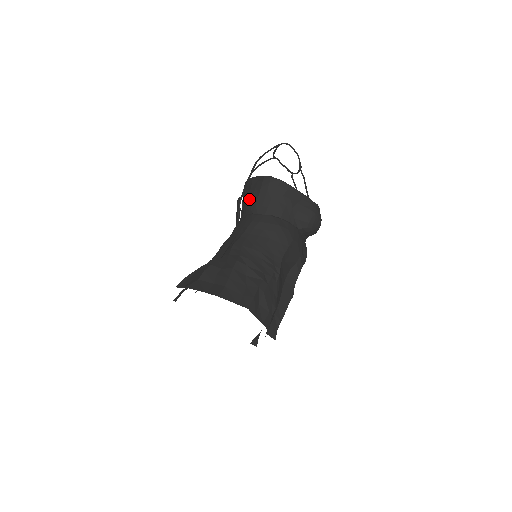
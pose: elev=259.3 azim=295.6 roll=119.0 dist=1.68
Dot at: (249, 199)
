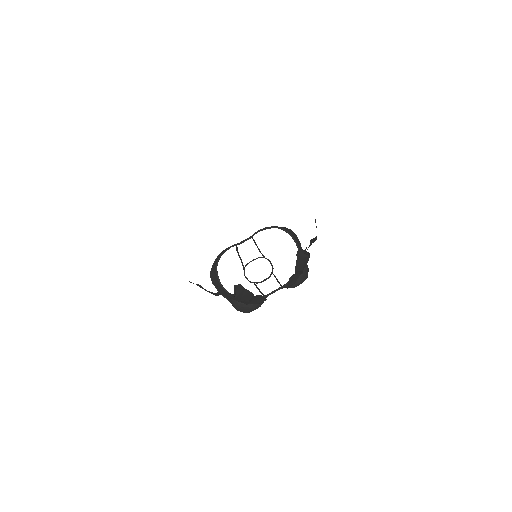
Dot at: occluded
